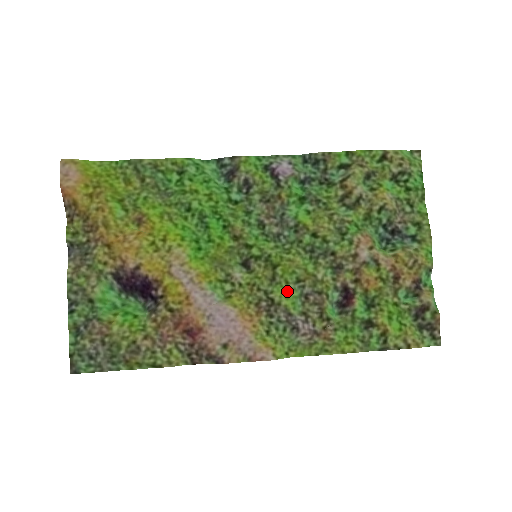
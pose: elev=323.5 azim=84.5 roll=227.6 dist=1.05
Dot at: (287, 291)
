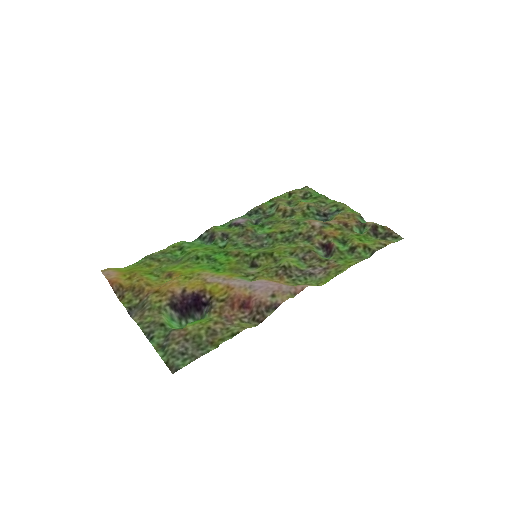
Dot at: (289, 259)
